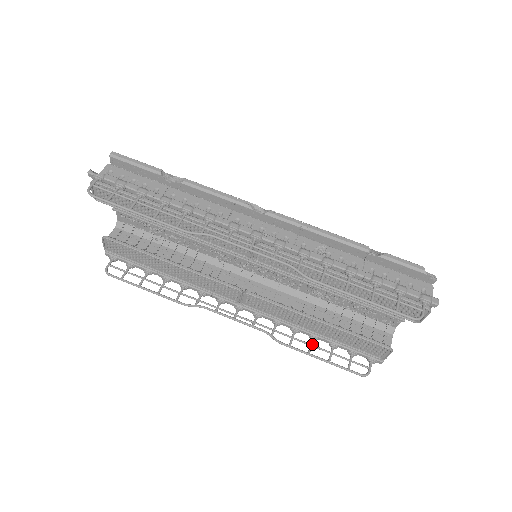
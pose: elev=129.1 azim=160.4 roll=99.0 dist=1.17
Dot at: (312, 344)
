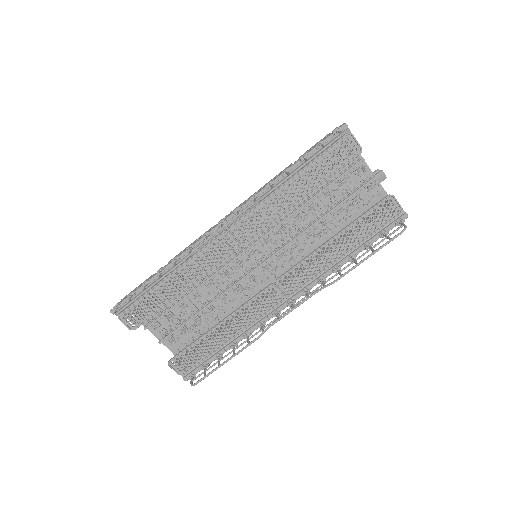
Dot at: (354, 260)
